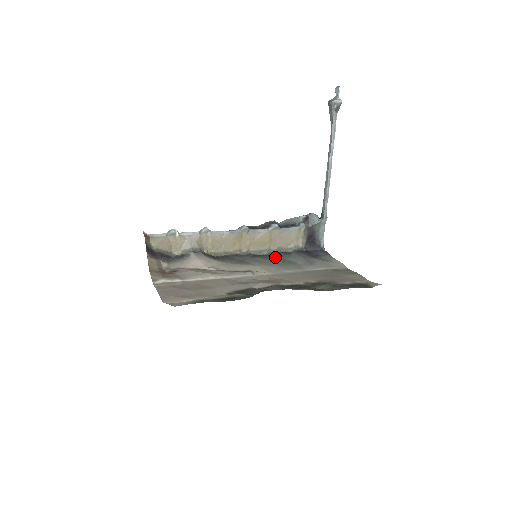
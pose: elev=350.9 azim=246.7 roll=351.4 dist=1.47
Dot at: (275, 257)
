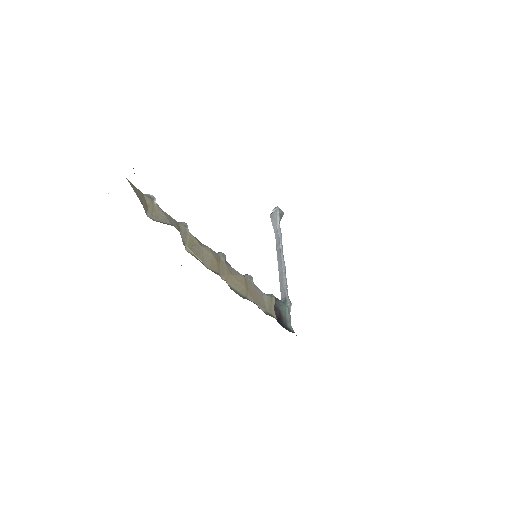
Dot at: occluded
